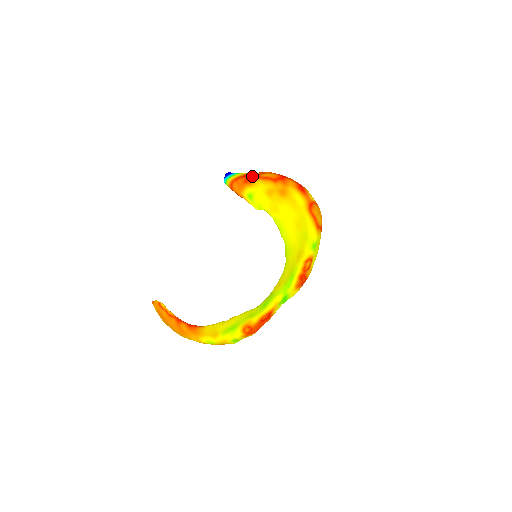
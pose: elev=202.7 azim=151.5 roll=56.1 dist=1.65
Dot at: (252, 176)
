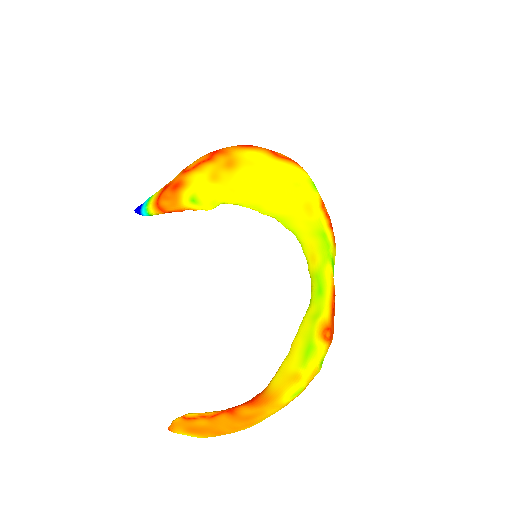
Dot at: (177, 178)
